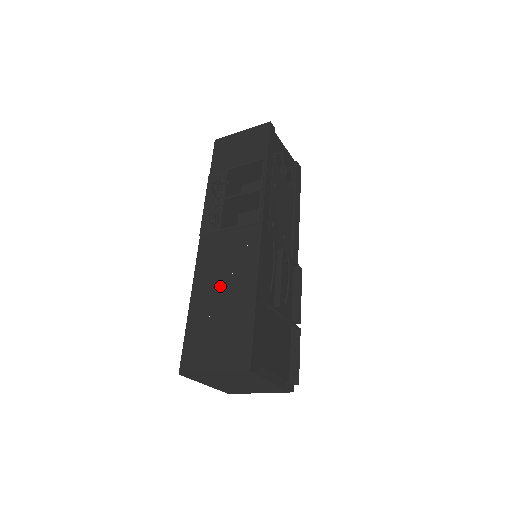
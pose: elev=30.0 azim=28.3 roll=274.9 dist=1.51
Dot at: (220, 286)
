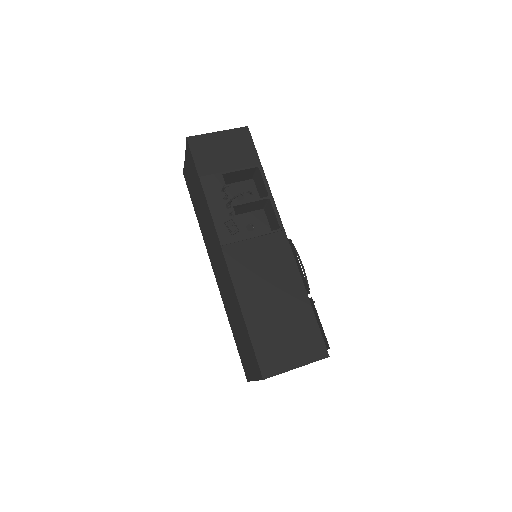
Dot at: (269, 292)
